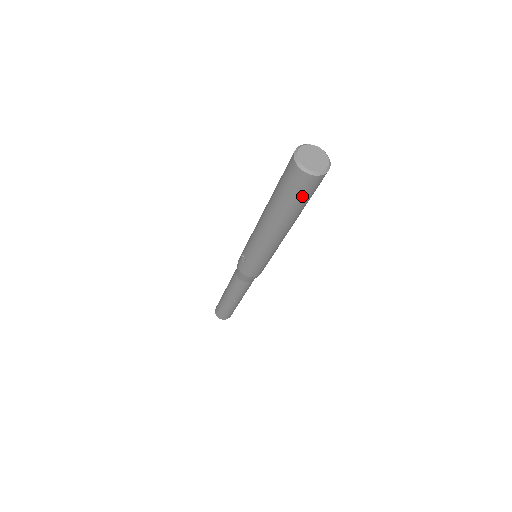
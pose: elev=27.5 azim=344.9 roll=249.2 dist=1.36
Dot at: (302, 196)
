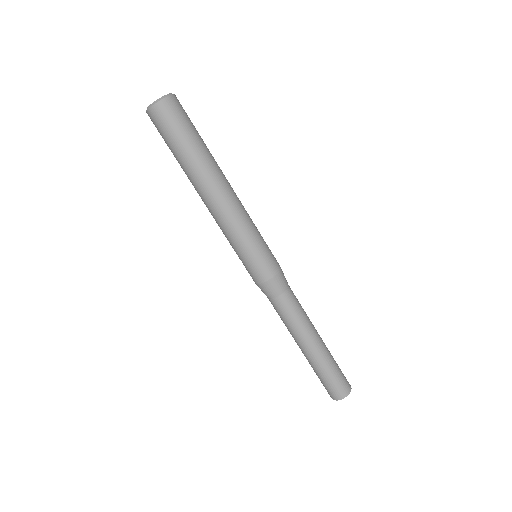
Dot at: (173, 132)
